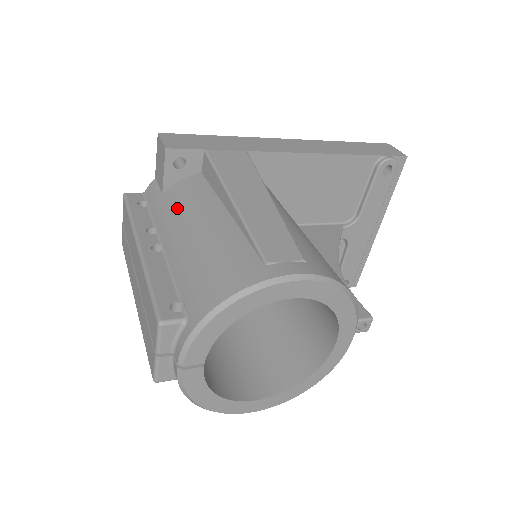
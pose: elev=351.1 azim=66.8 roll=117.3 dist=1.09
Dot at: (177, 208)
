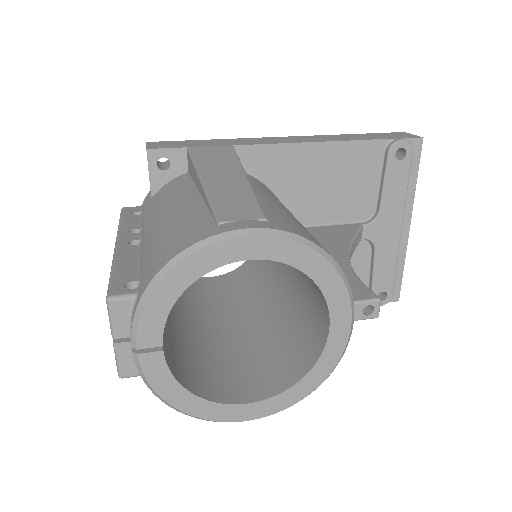
Dot at: (157, 204)
